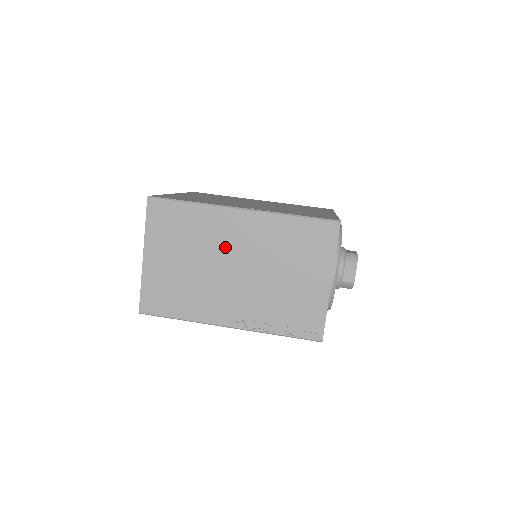
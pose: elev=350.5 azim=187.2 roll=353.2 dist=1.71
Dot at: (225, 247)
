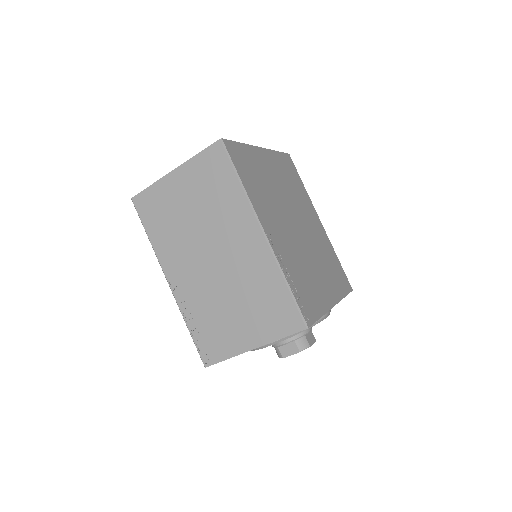
Dot at: (224, 238)
